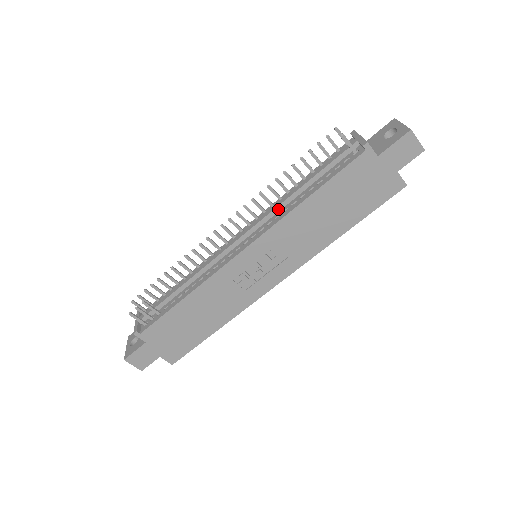
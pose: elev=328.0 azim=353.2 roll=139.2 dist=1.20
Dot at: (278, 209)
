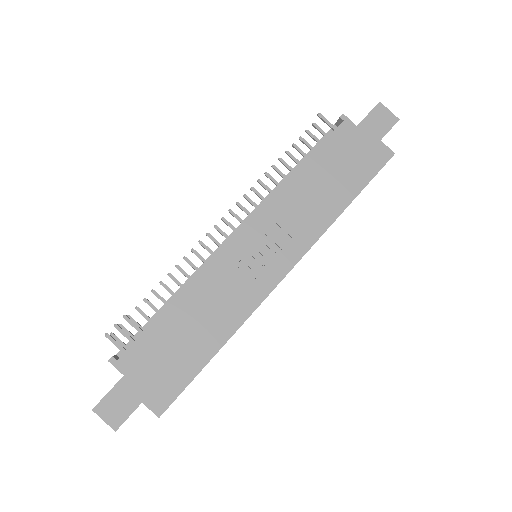
Dot at: (272, 195)
